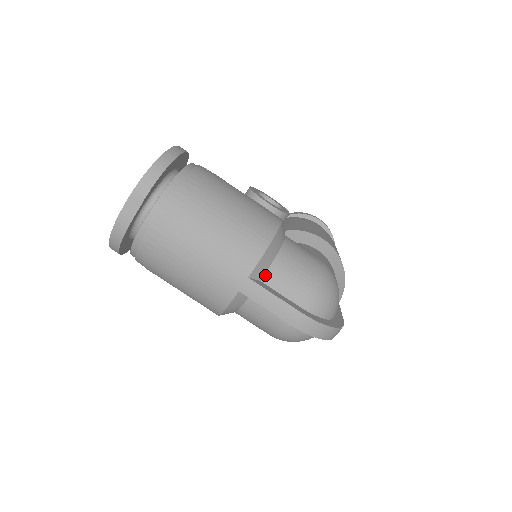
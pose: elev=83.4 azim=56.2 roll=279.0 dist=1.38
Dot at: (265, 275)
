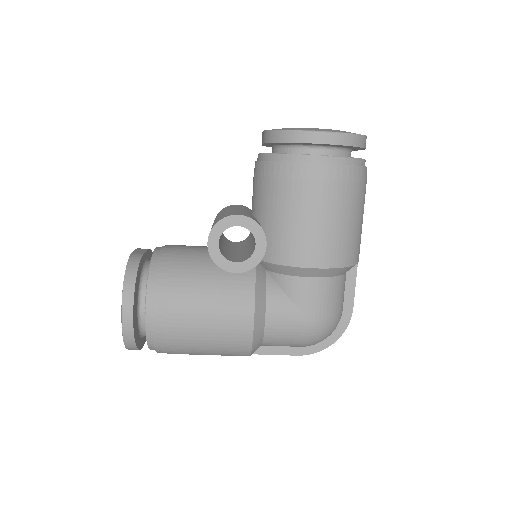
Dot at: (261, 345)
